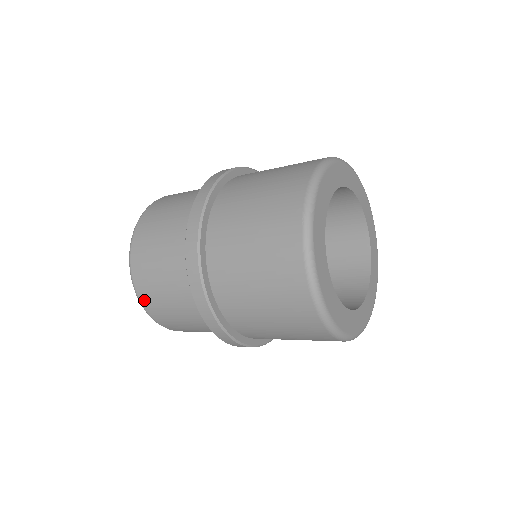
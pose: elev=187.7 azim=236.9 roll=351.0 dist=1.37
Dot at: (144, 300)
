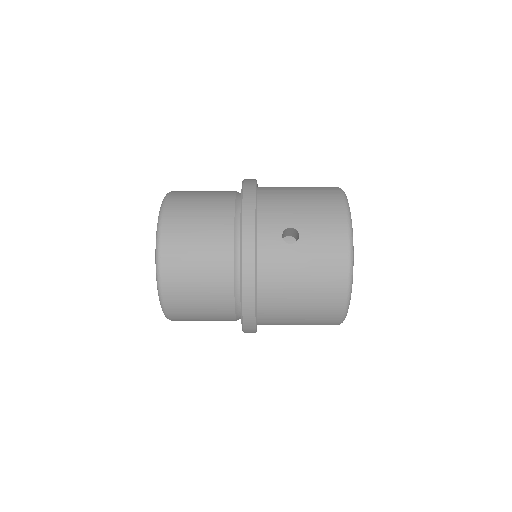
Dot at: occluded
